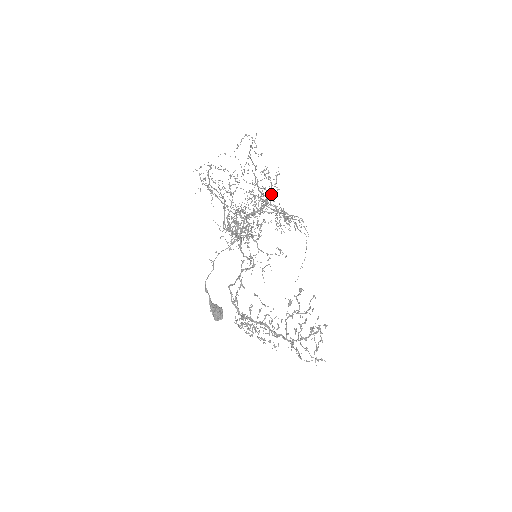
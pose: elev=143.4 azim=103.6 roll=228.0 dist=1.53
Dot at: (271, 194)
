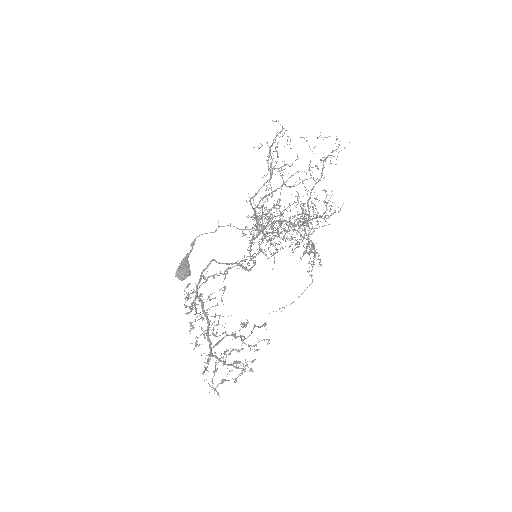
Dot at: (314, 214)
